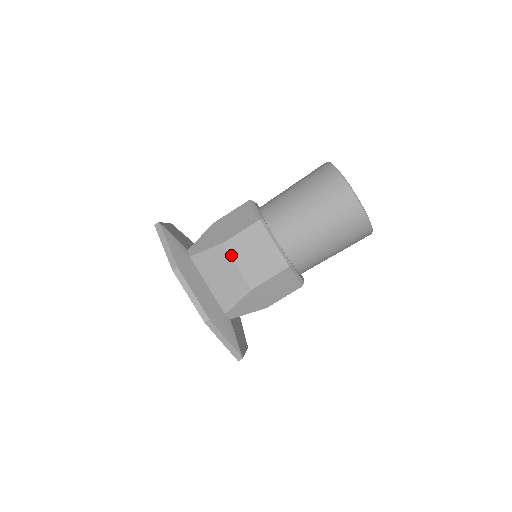
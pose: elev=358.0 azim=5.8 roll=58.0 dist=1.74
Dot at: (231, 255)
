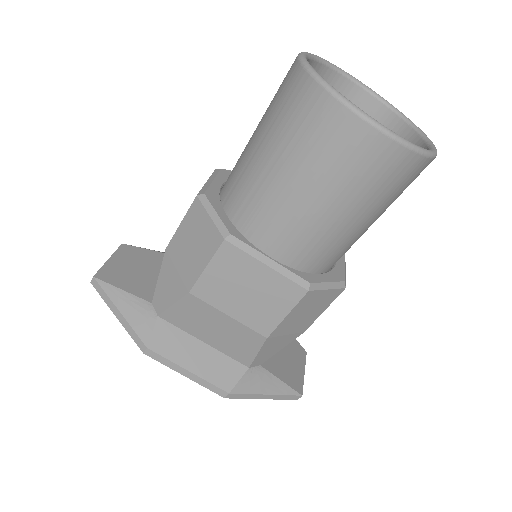
Dot at: (211, 304)
